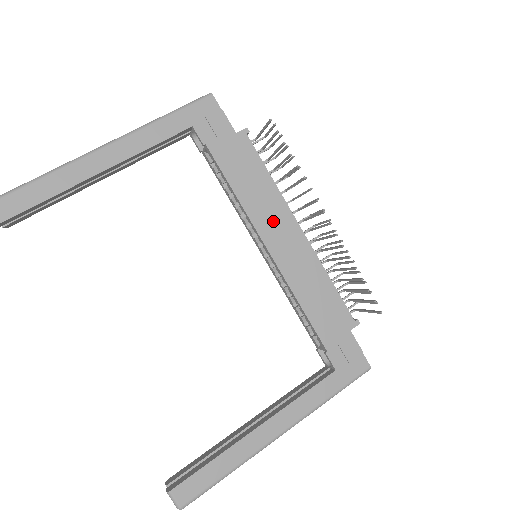
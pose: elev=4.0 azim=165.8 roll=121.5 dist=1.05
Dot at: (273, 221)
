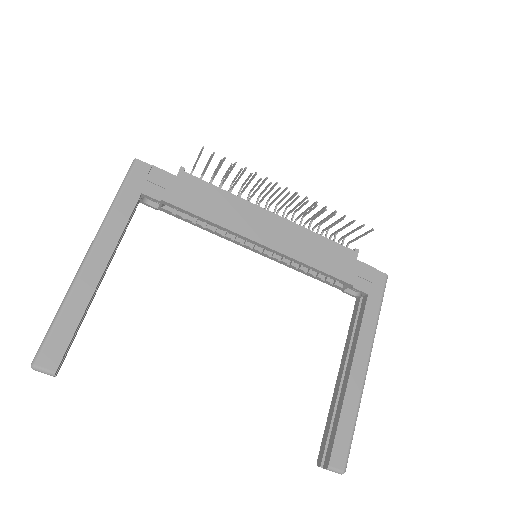
Dot at: (250, 222)
